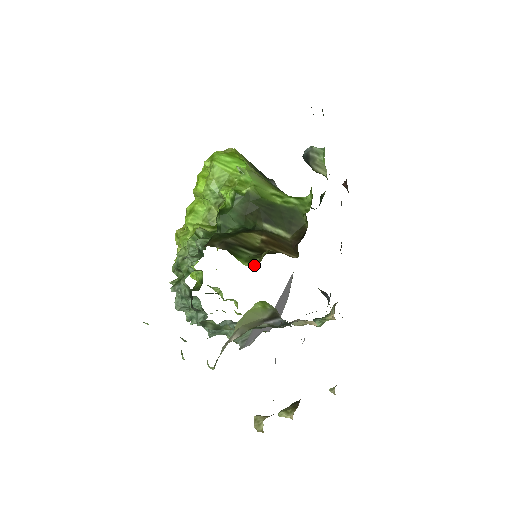
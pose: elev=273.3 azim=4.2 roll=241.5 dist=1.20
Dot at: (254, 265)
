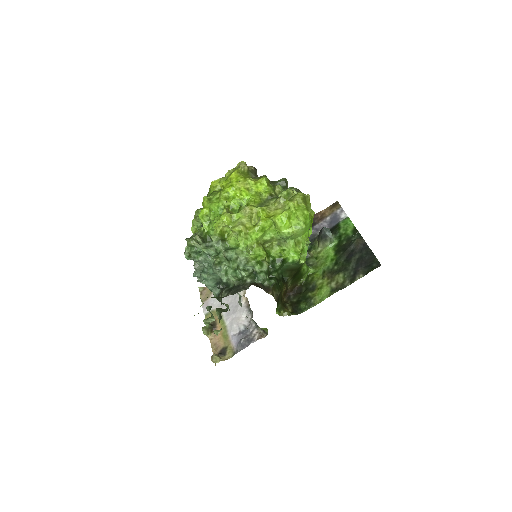
Dot at: occluded
